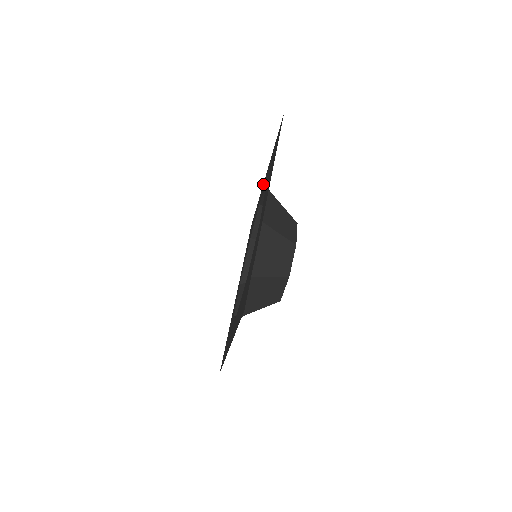
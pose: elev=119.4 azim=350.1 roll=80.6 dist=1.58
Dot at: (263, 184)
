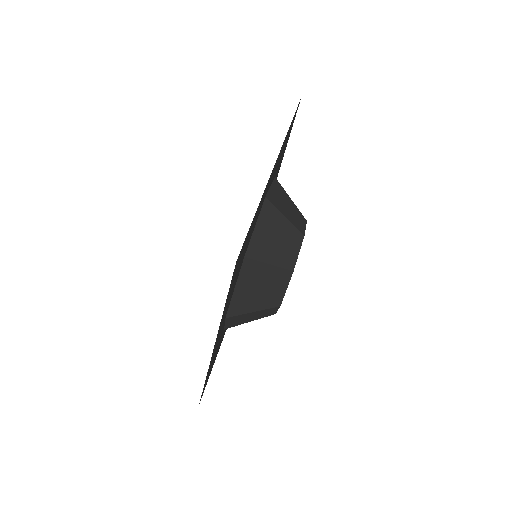
Dot at: occluded
